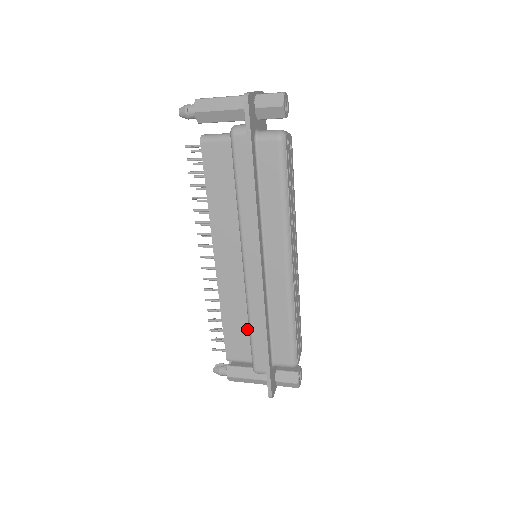
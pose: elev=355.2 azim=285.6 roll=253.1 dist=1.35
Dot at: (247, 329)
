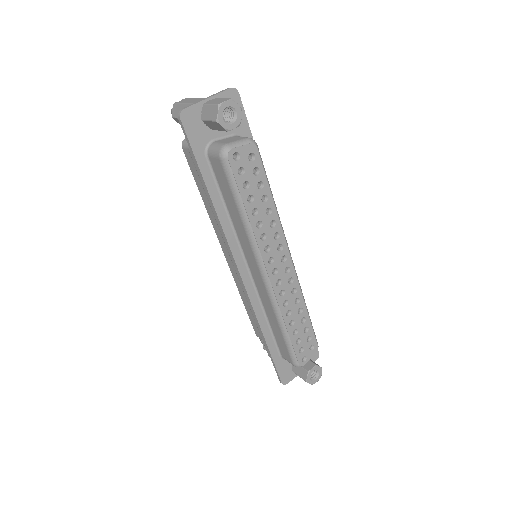
Dot at: occluded
